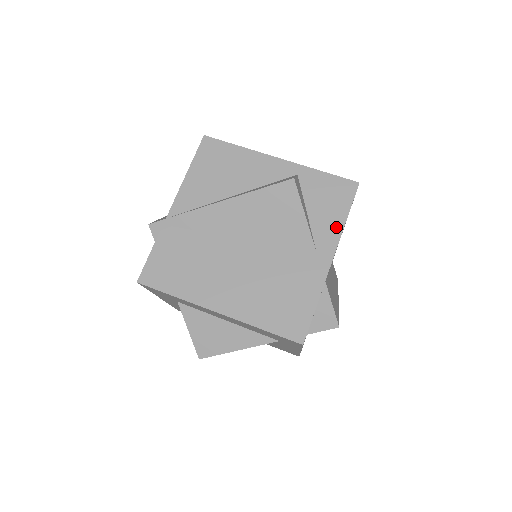
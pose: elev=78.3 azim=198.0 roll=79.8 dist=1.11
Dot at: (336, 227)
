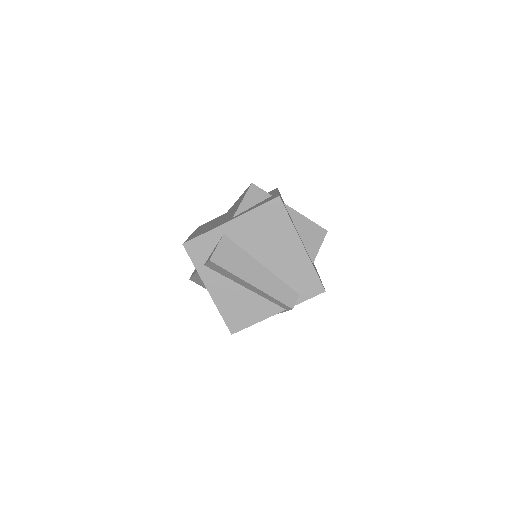
Dot at: (249, 210)
